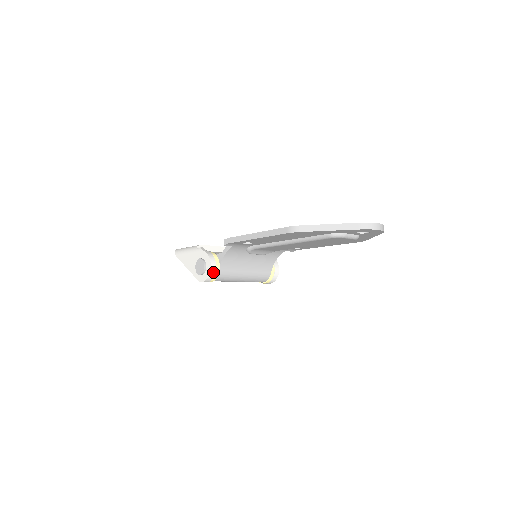
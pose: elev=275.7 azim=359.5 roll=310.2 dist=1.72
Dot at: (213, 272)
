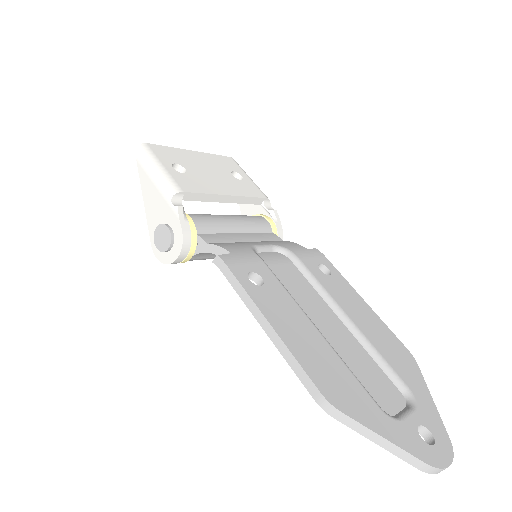
Dot at: (178, 261)
